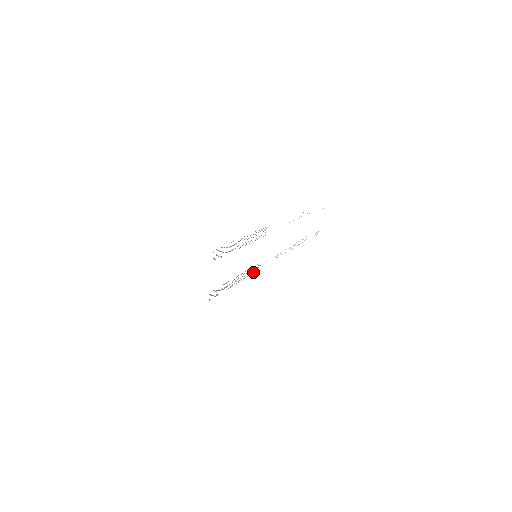
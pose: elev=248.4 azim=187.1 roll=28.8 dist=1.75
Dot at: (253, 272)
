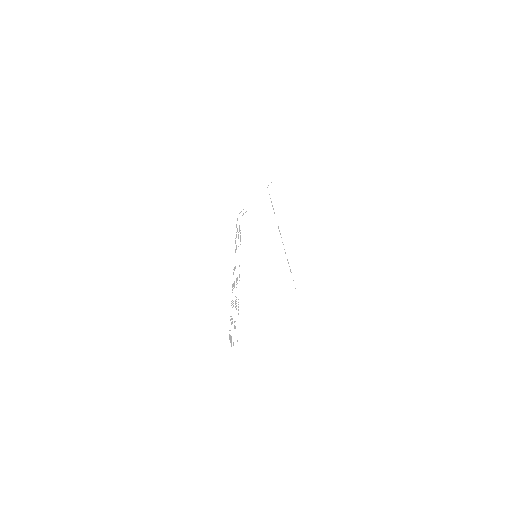
Dot at: occluded
